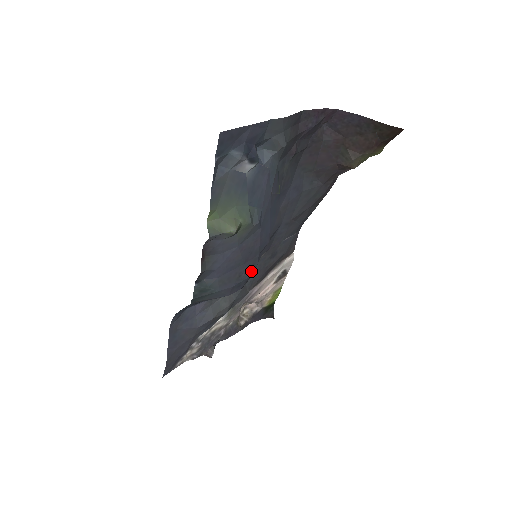
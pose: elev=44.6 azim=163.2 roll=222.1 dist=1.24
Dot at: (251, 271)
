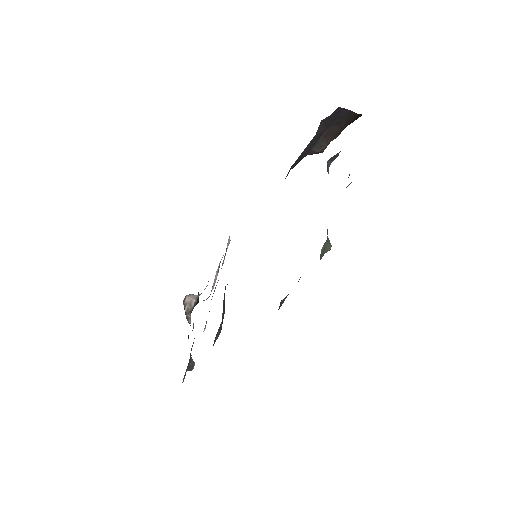
Dot at: occluded
